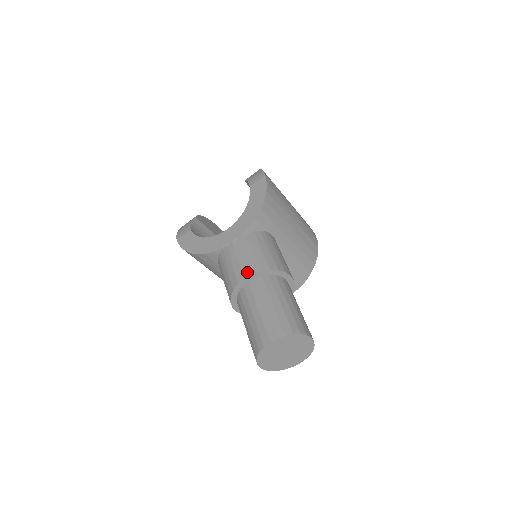
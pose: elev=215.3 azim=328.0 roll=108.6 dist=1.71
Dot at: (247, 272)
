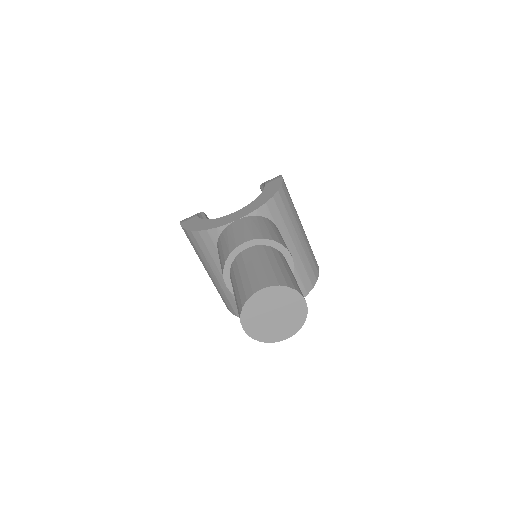
Dot at: (248, 238)
